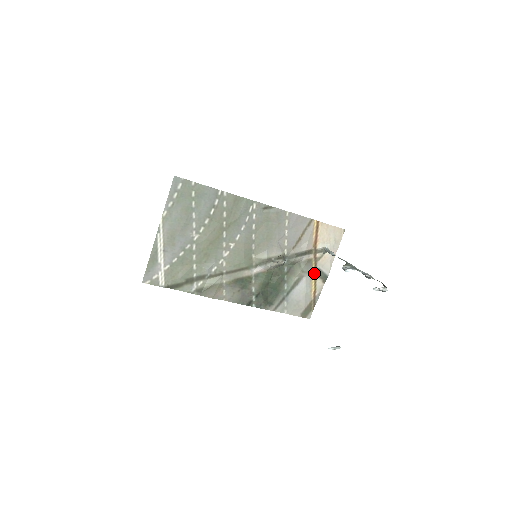
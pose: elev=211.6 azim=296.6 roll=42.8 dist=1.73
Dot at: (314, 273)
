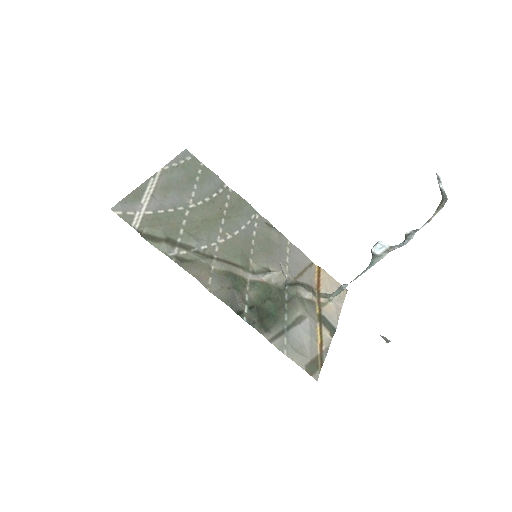
Dot at: (319, 320)
